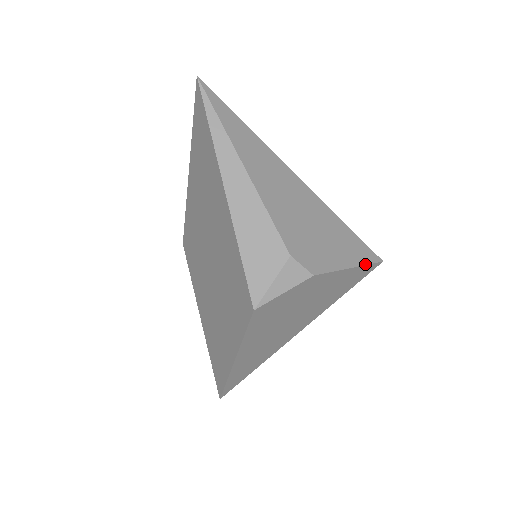
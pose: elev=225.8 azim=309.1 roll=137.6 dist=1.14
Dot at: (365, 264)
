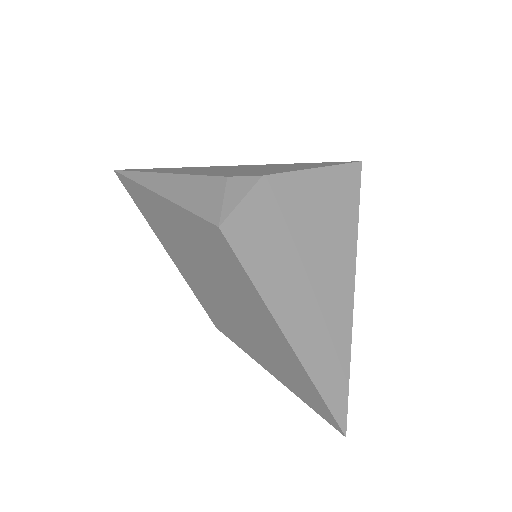
Dot at: (335, 165)
